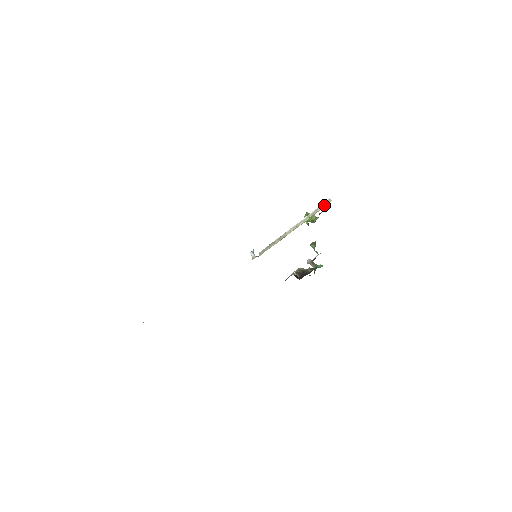
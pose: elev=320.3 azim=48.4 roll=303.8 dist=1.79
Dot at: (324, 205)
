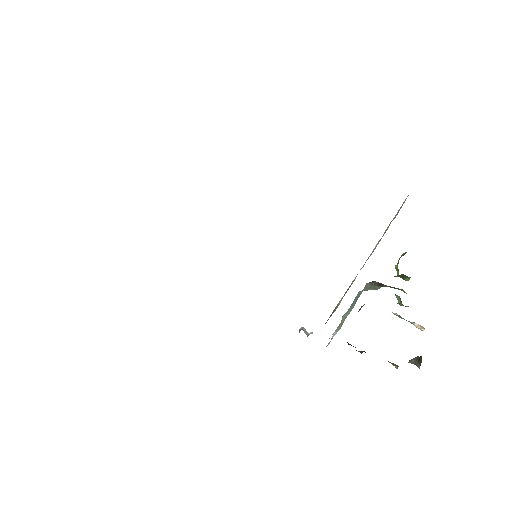
Dot at: occluded
